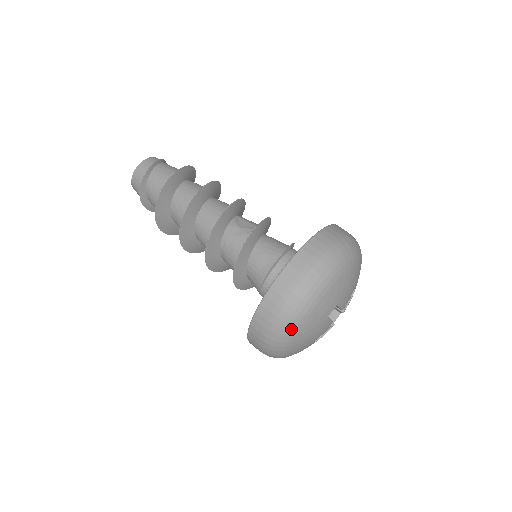
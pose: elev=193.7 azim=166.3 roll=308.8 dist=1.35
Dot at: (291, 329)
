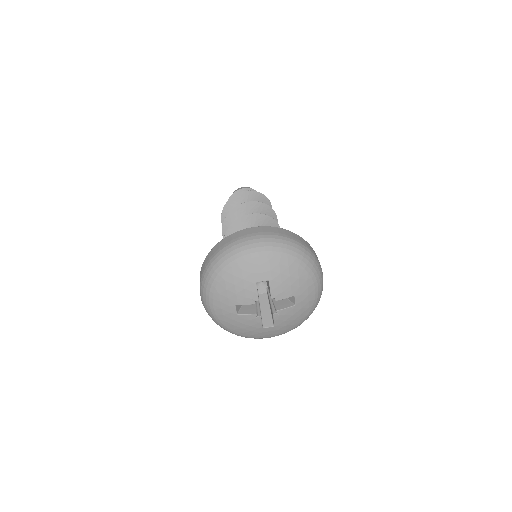
Dot at: (227, 261)
